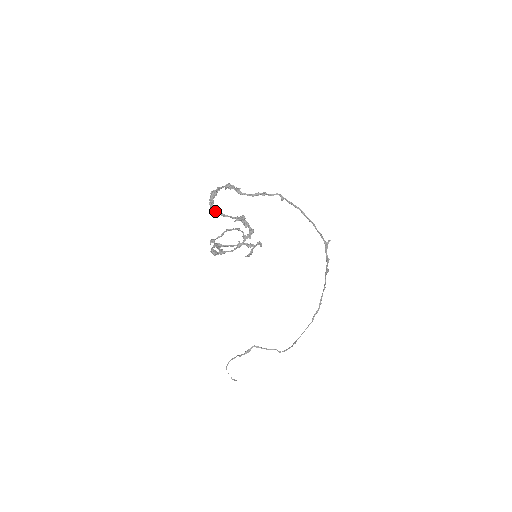
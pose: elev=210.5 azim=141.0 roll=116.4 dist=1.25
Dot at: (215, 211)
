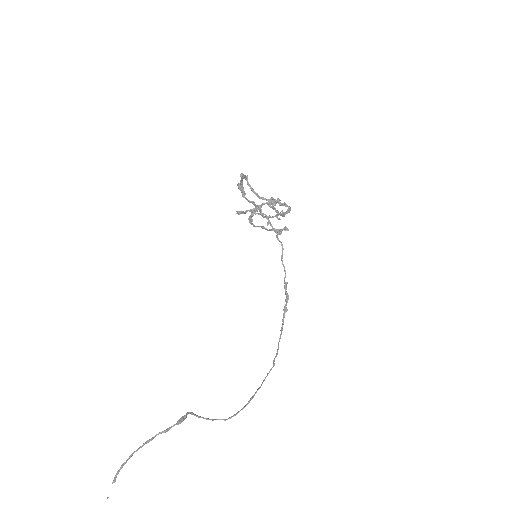
Dot at: (250, 186)
